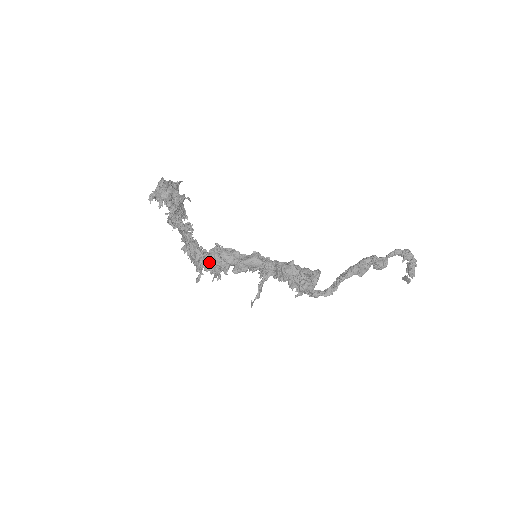
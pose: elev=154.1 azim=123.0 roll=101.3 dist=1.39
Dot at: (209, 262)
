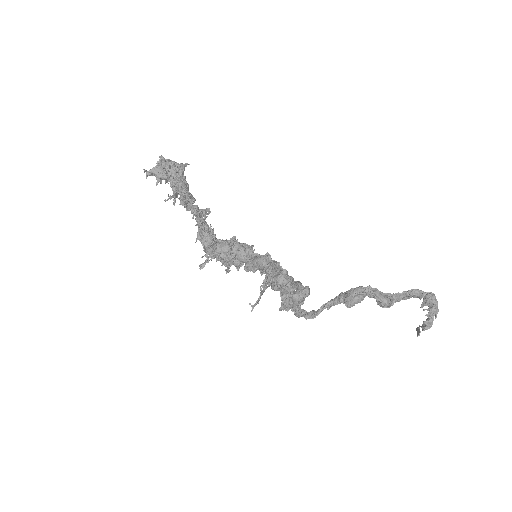
Dot at: (216, 252)
